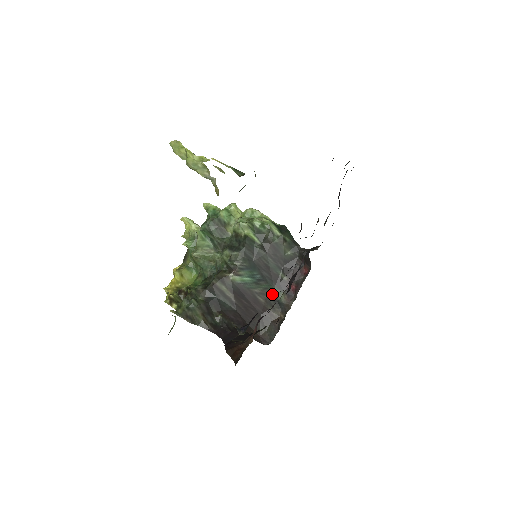
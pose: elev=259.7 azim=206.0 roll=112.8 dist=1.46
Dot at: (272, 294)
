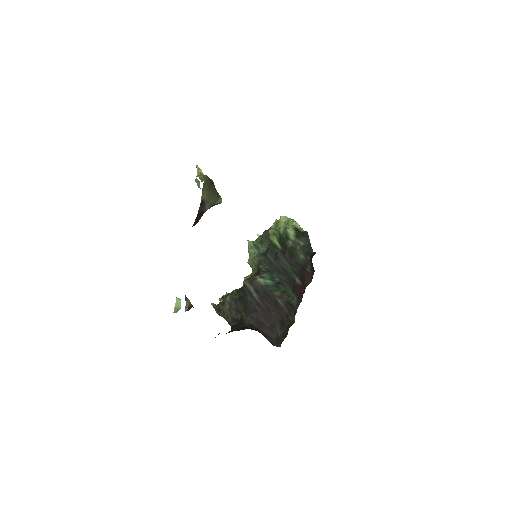
Dot at: (289, 298)
